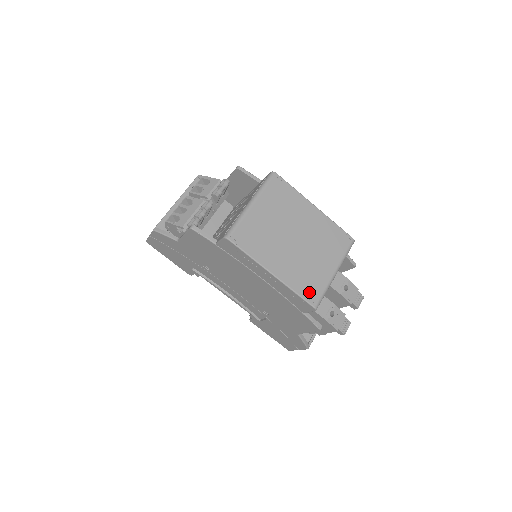
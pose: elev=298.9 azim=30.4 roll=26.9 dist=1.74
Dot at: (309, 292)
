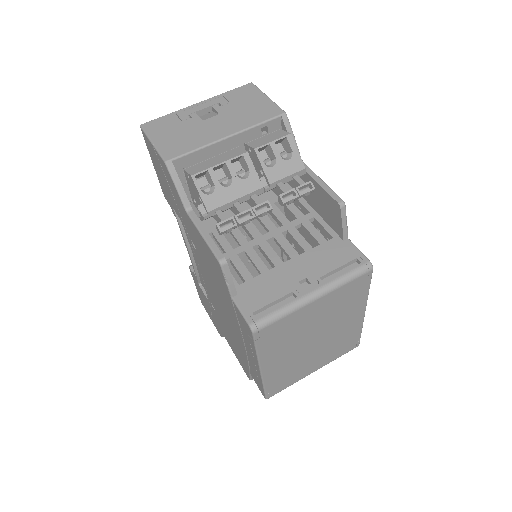
Dot at: (276, 387)
